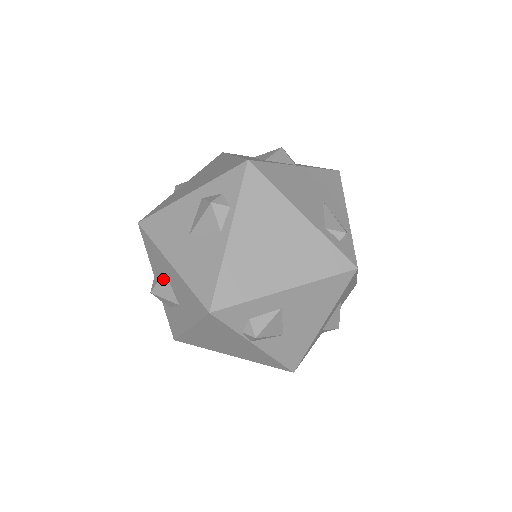
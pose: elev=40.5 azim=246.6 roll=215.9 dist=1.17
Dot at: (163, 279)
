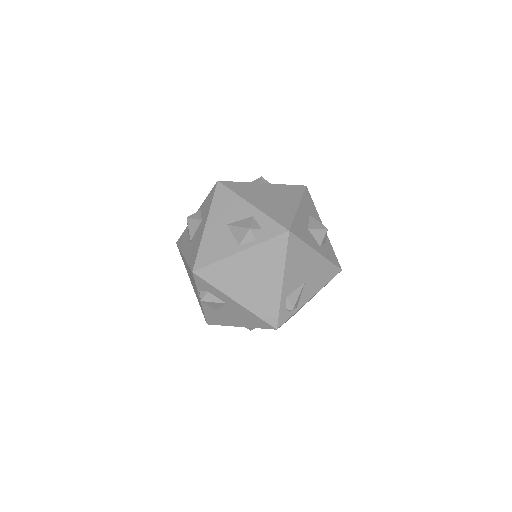
Dot at: (197, 222)
